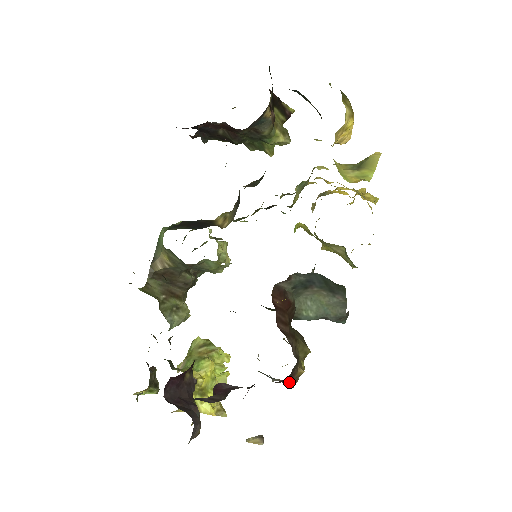
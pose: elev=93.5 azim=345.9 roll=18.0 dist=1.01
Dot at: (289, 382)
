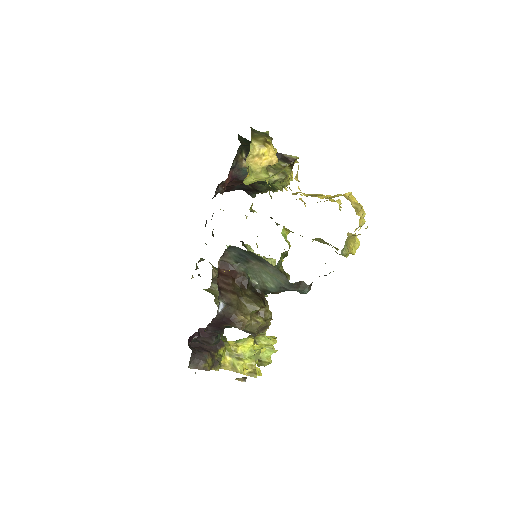
Dot at: (234, 325)
